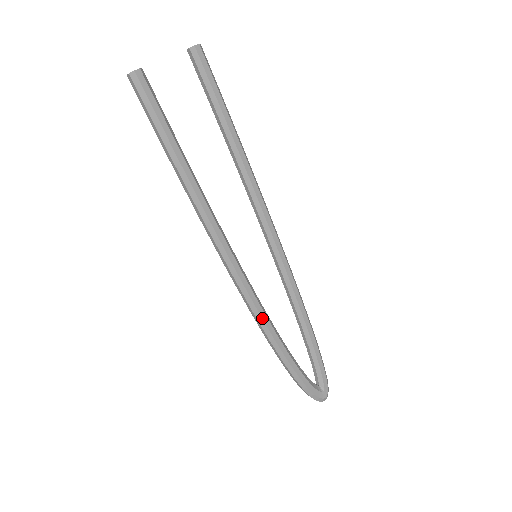
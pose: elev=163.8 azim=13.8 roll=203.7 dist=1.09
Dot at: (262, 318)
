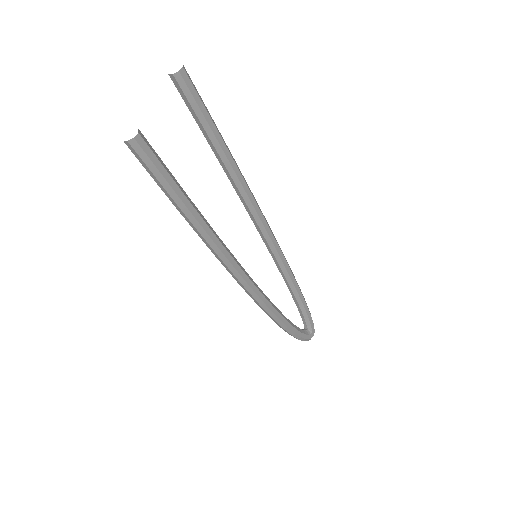
Dot at: (268, 307)
